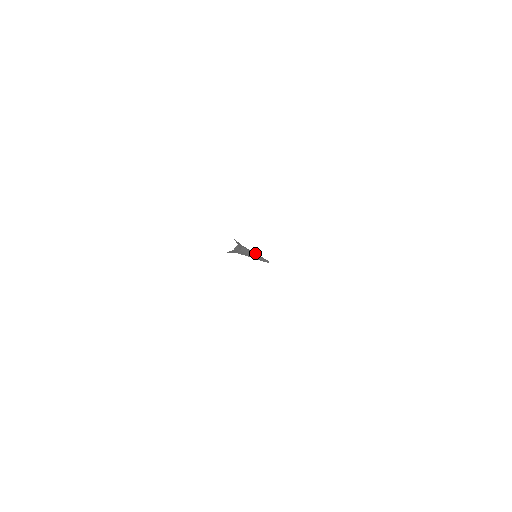
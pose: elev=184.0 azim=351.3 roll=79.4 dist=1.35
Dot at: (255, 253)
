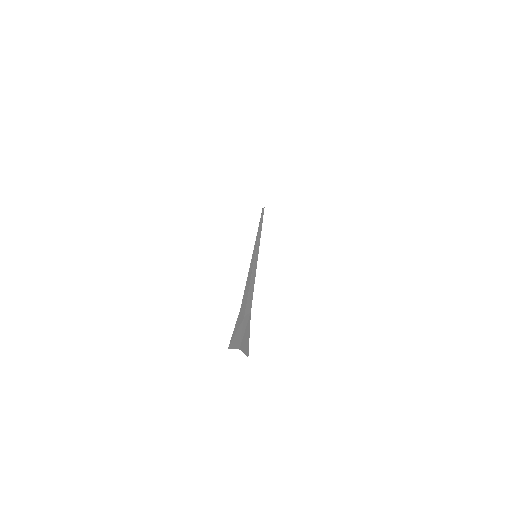
Dot at: occluded
